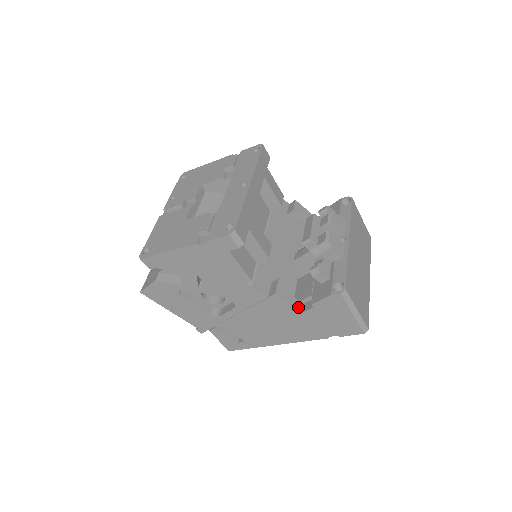
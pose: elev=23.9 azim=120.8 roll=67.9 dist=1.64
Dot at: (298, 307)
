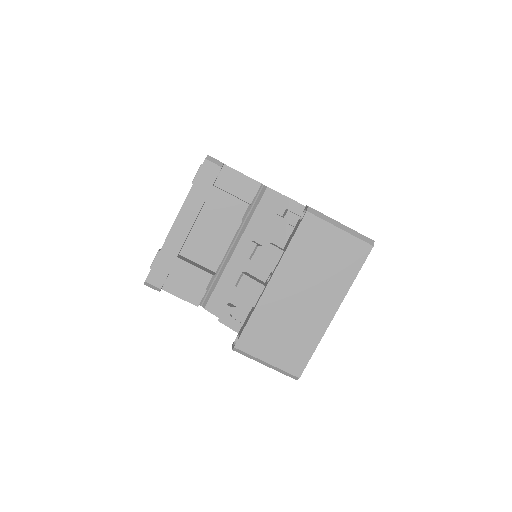
Dot at: occluded
